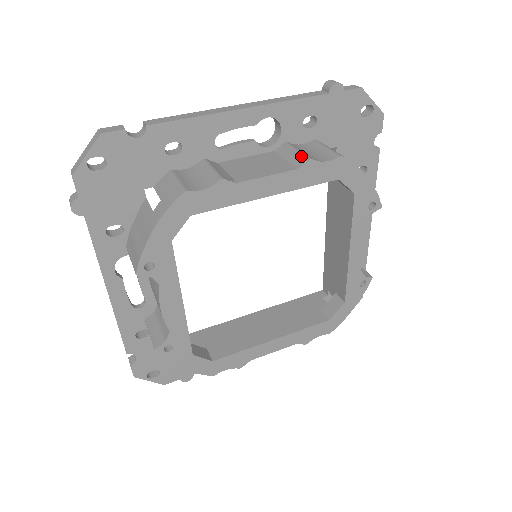
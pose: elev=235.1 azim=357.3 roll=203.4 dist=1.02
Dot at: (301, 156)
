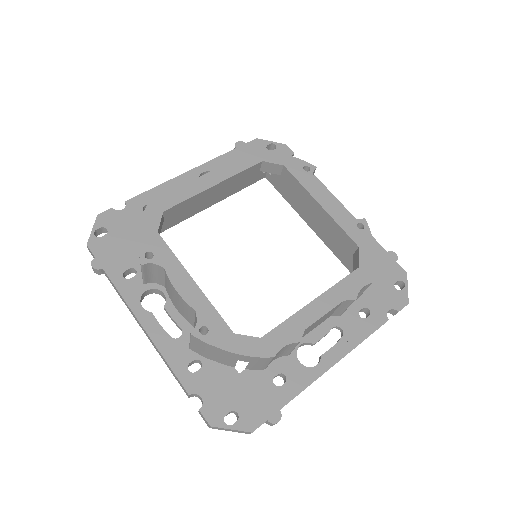
Dot at: occluded
